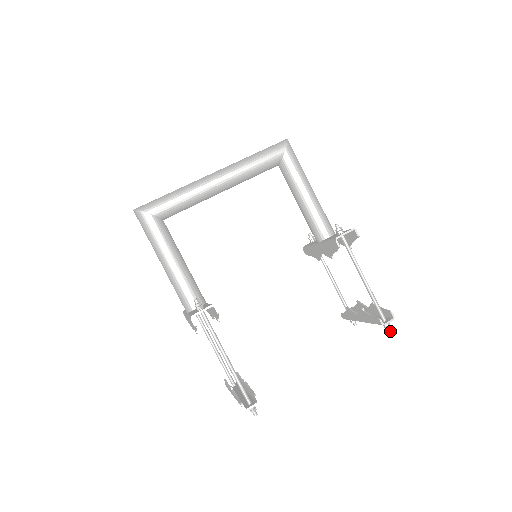
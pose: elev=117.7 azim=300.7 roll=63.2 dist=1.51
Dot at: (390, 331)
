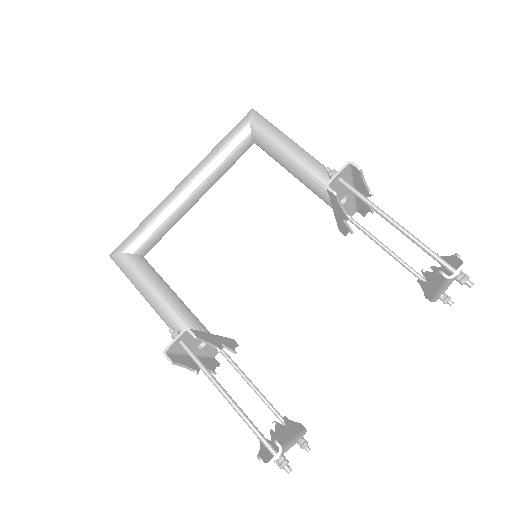
Dot at: (470, 285)
